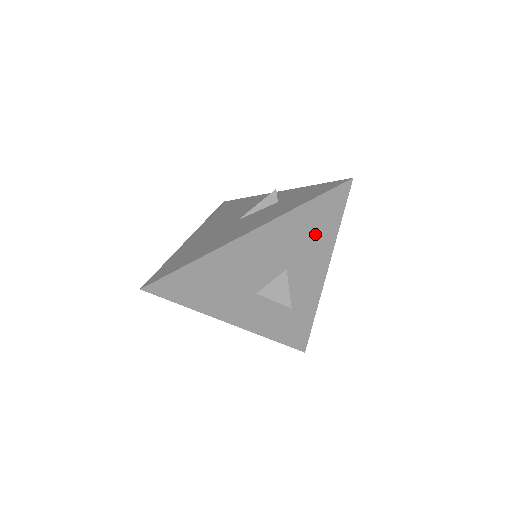
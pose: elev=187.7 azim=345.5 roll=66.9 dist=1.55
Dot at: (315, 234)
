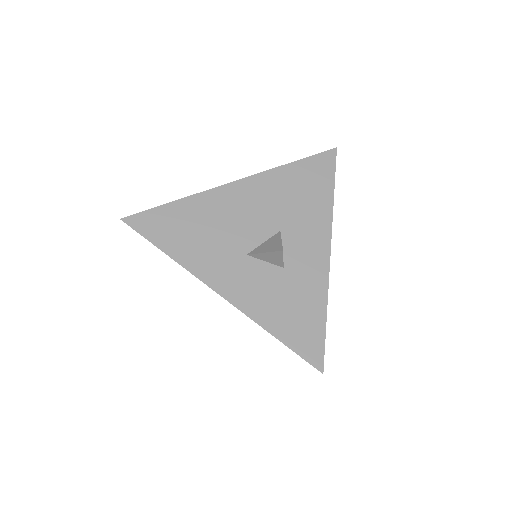
Dot at: (308, 196)
